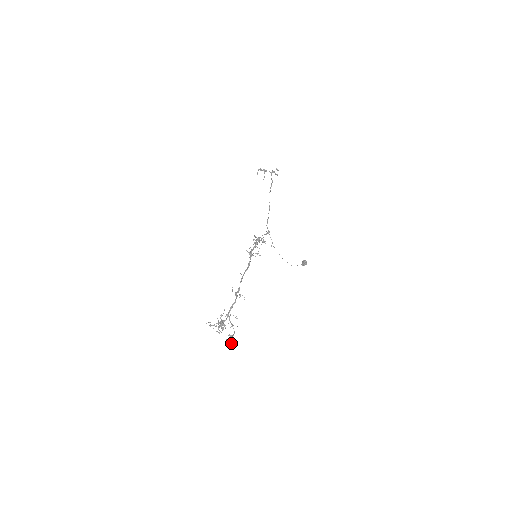
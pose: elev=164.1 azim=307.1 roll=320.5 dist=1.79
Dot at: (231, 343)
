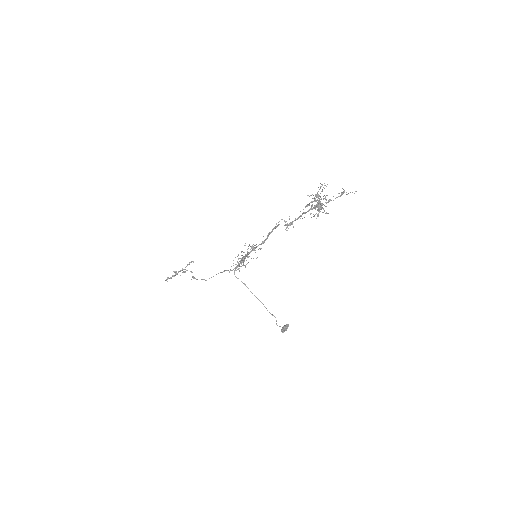
Dot at: occluded
